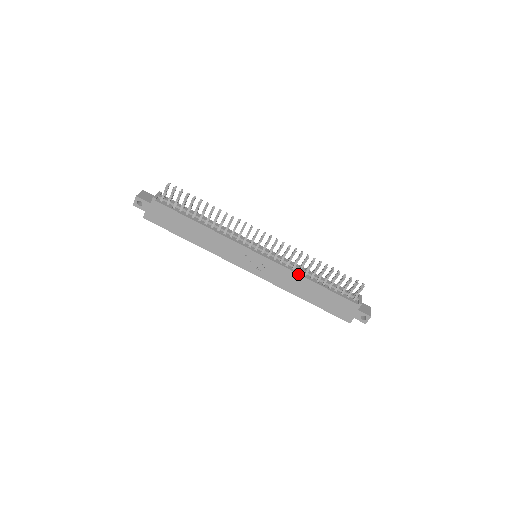
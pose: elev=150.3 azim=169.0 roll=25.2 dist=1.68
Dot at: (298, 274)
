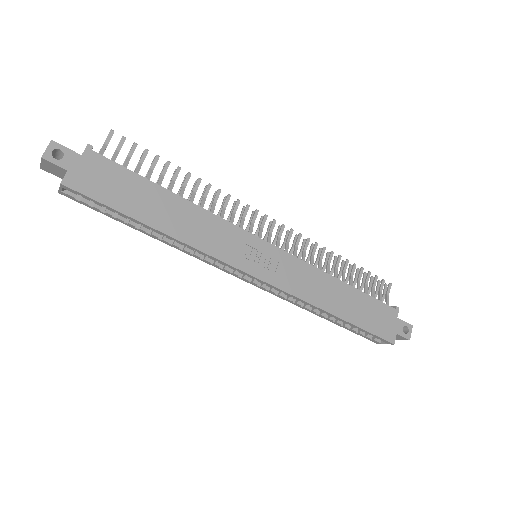
Dot at: (322, 271)
